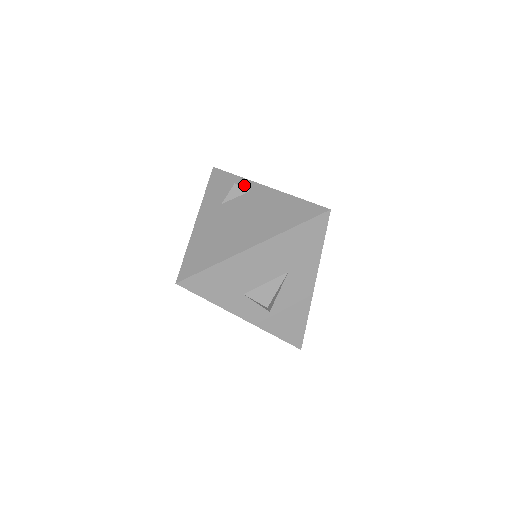
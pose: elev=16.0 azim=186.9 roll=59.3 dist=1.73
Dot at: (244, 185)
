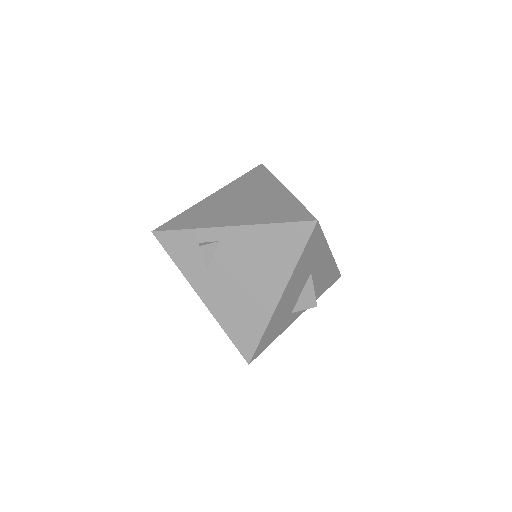
Dot at: (207, 237)
